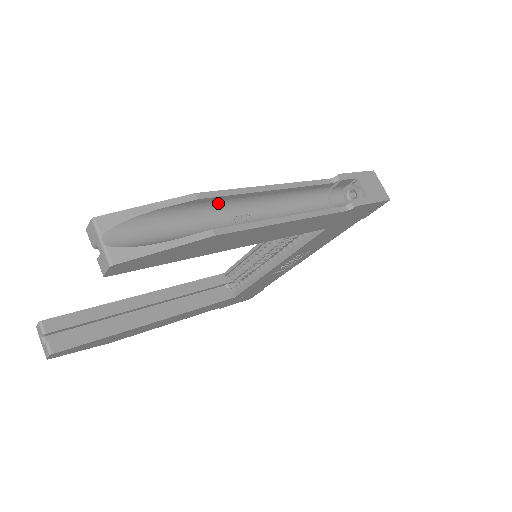
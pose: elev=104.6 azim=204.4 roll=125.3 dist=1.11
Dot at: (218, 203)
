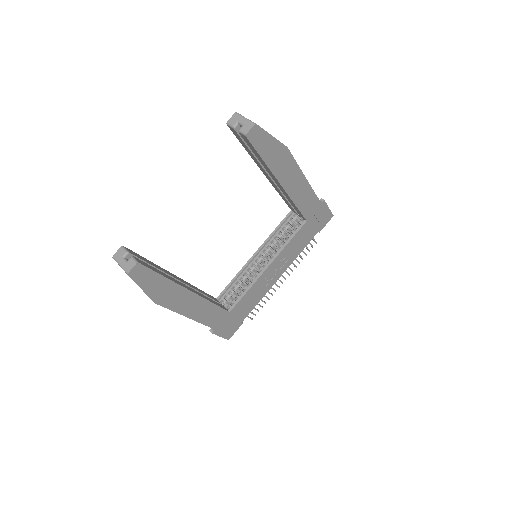
Dot at: occluded
